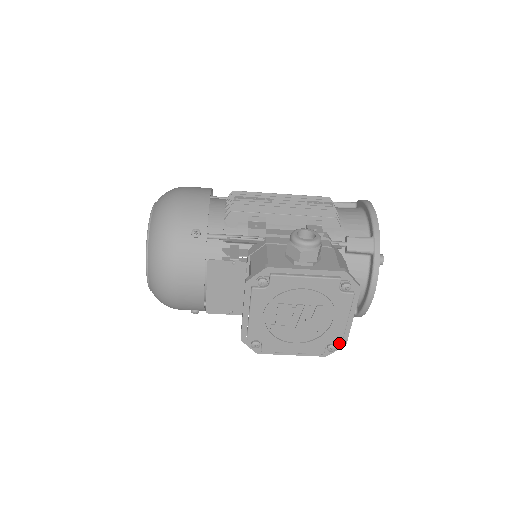
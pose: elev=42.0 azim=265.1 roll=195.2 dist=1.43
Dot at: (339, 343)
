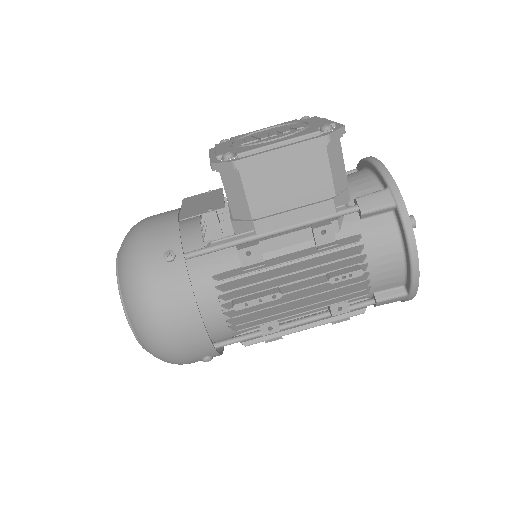
Dot at: (331, 124)
